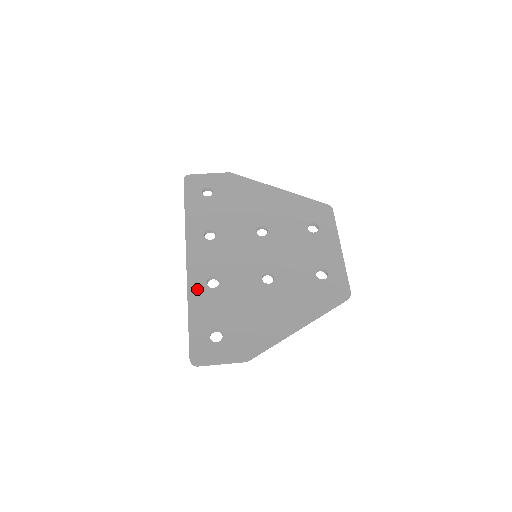
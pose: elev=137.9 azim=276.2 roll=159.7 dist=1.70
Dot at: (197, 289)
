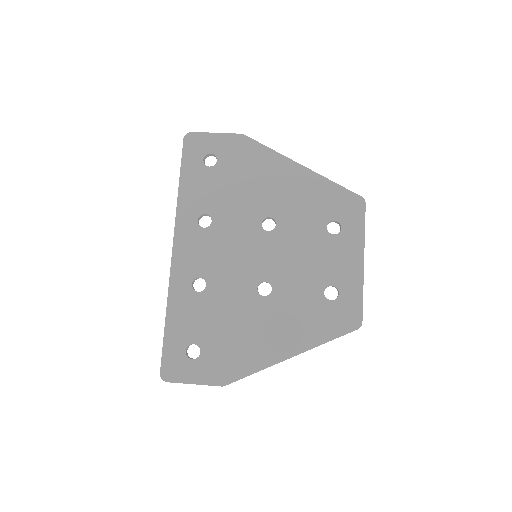
Dot at: (180, 290)
